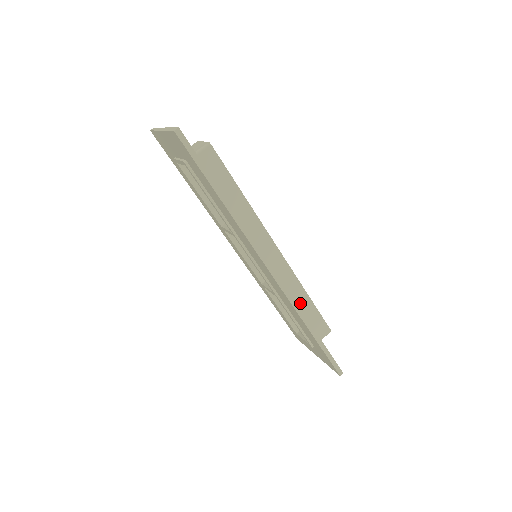
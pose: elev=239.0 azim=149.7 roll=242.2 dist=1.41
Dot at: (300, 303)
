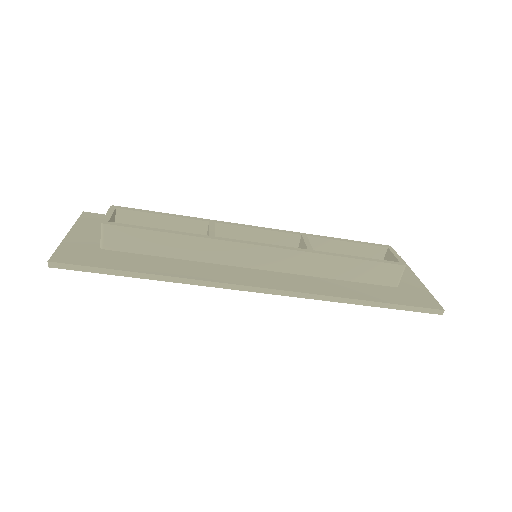
Dot at: (338, 270)
